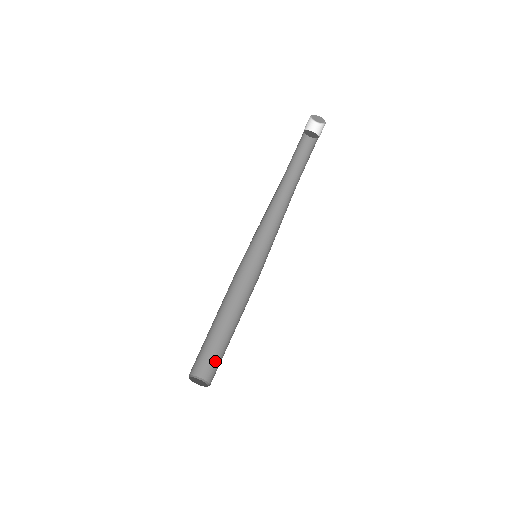
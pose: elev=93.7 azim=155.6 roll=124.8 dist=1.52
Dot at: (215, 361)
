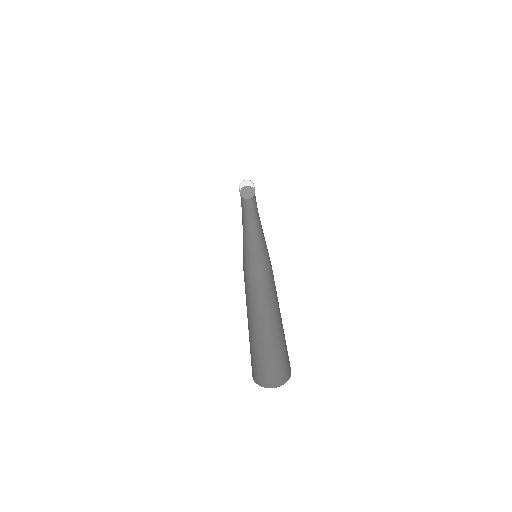
Dot at: (282, 356)
